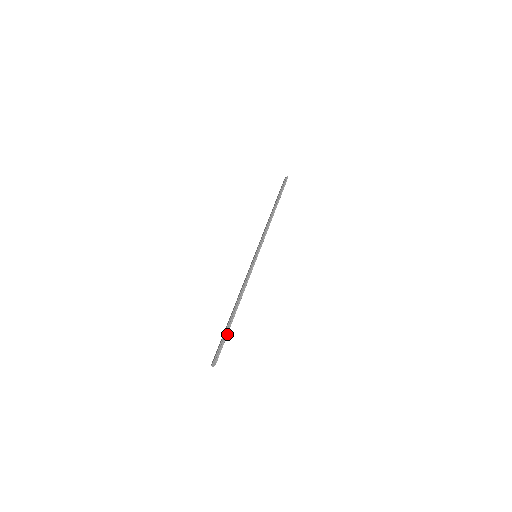
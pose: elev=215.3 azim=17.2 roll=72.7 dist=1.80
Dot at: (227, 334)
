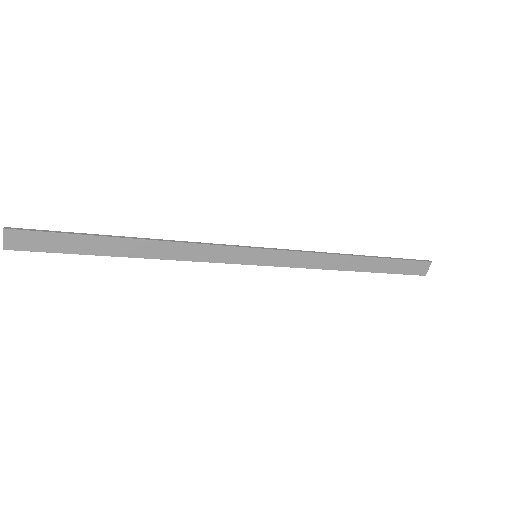
Dot at: (71, 233)
